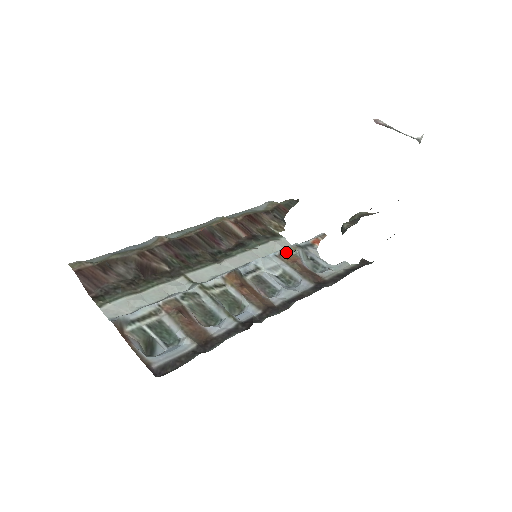
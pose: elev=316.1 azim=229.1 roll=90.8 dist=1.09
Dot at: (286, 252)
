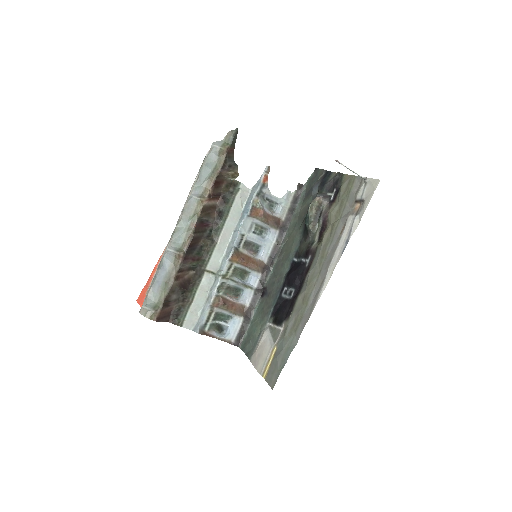
Dot at: (253, 209)
